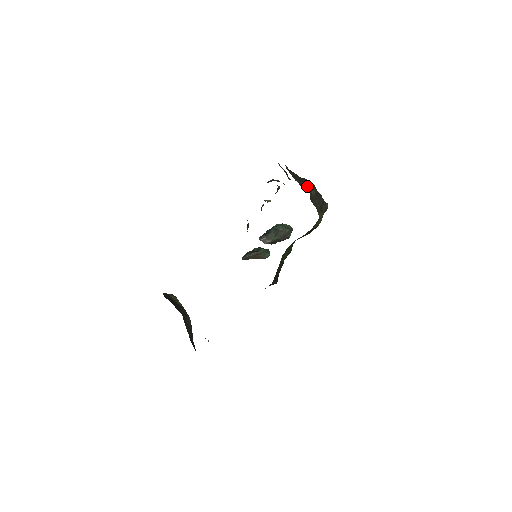
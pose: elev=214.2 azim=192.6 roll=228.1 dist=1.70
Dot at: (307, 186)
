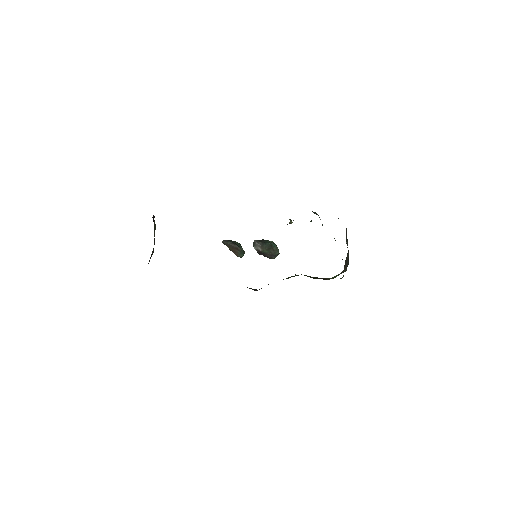
Dot at: occluded
